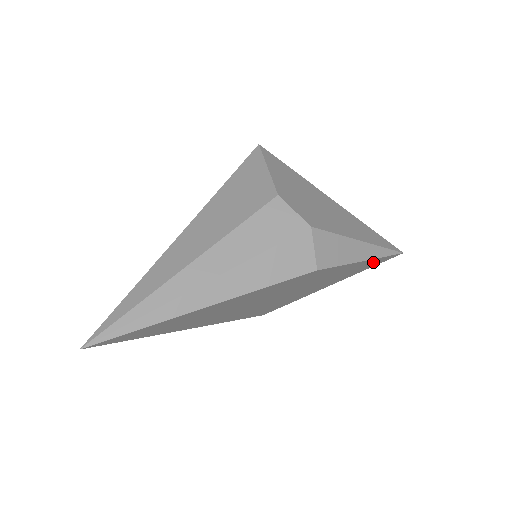
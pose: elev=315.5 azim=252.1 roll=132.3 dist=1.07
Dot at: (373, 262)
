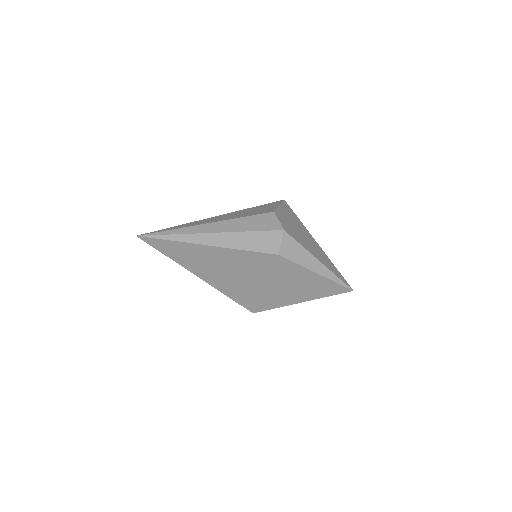
Dot at: (328, 285)
